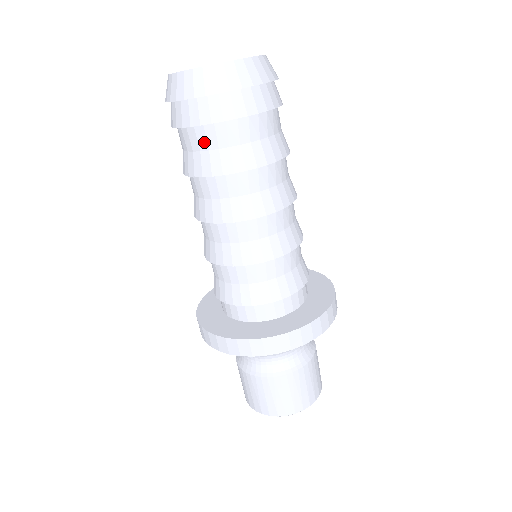
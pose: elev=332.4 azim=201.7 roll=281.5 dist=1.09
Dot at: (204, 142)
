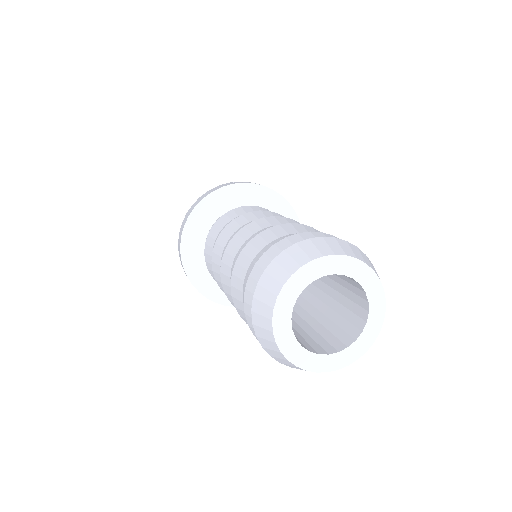
Dot at: occluded
